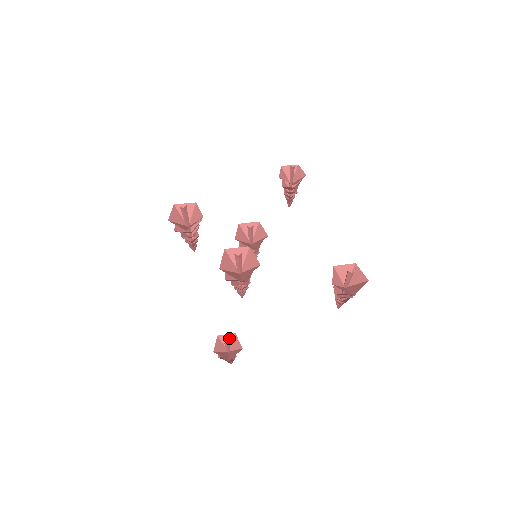
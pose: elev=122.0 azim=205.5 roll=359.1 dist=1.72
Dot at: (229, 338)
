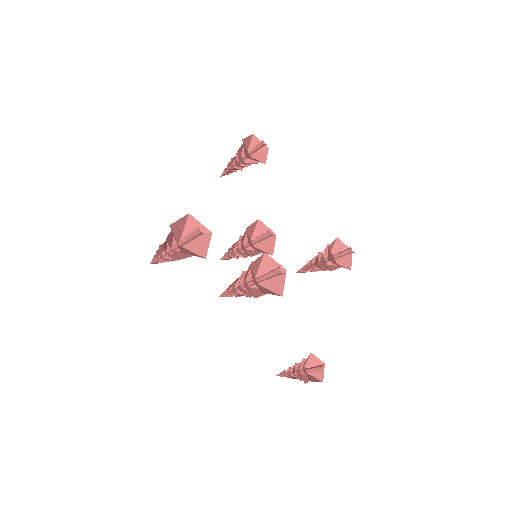
Dot at: (307, 360)
